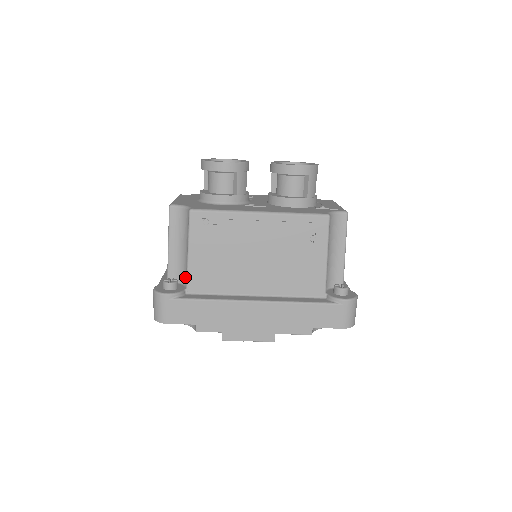
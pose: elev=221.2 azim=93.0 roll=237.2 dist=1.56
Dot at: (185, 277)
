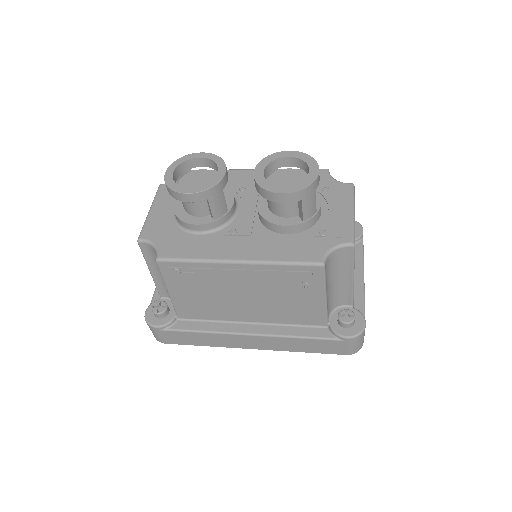
Dot at: occluded
